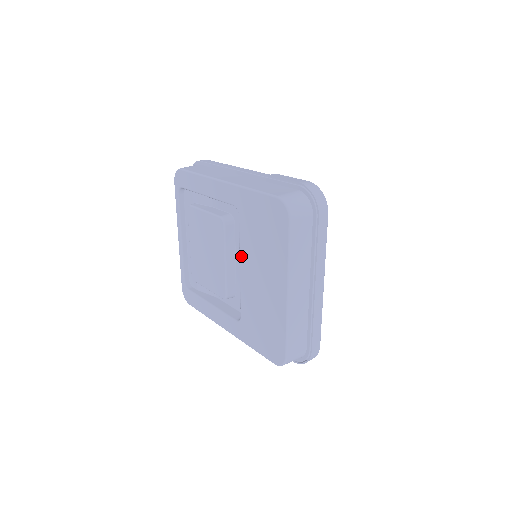
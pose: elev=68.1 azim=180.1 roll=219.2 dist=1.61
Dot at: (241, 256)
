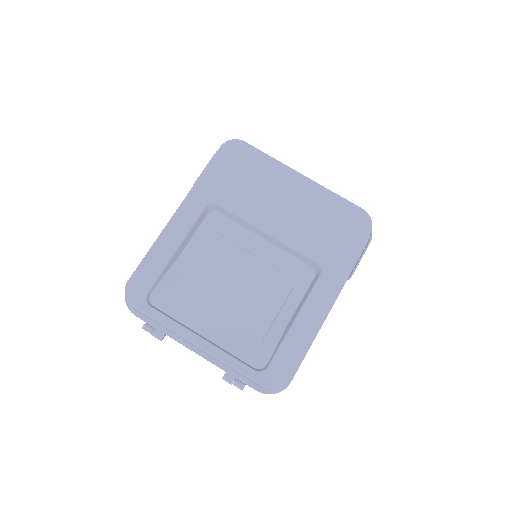
Dot at: (255, 222)
